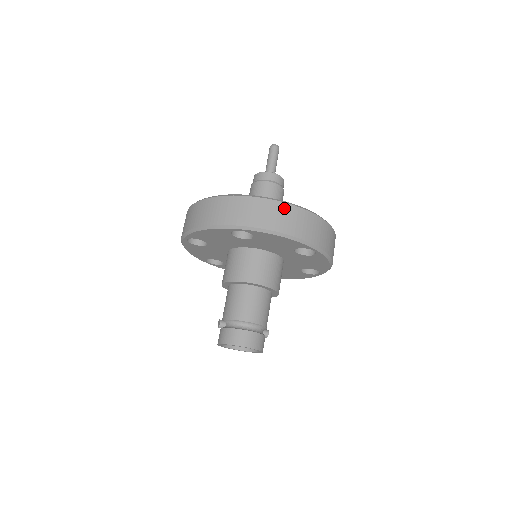
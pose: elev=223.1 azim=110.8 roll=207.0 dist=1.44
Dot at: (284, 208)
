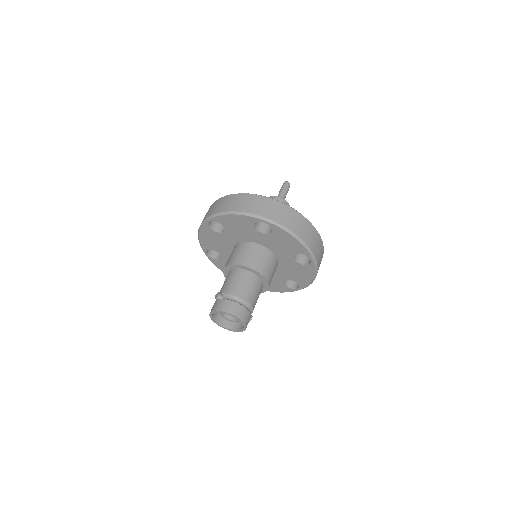
Dot at: (301, 218)
